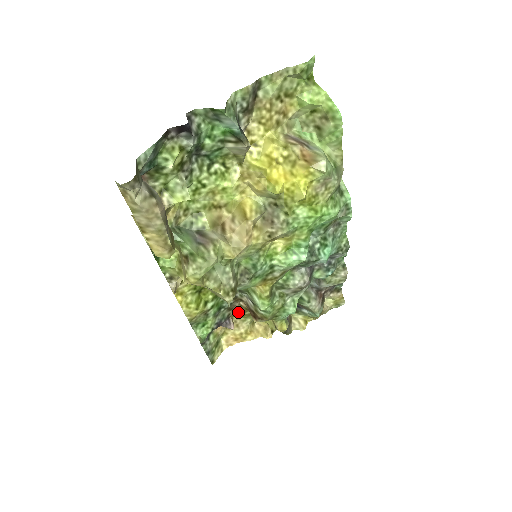
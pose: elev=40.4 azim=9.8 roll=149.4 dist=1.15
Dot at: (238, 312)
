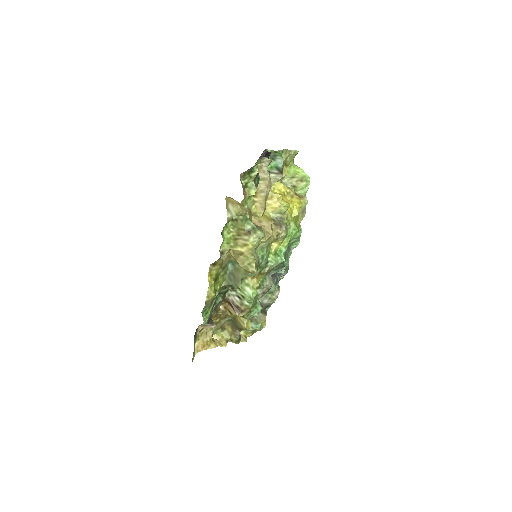
Dot at: (213, 318)
